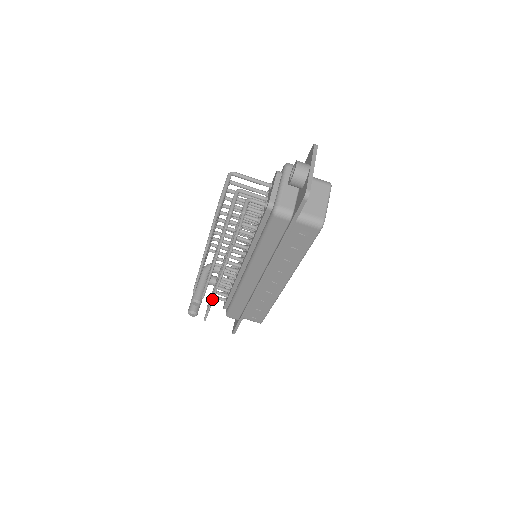
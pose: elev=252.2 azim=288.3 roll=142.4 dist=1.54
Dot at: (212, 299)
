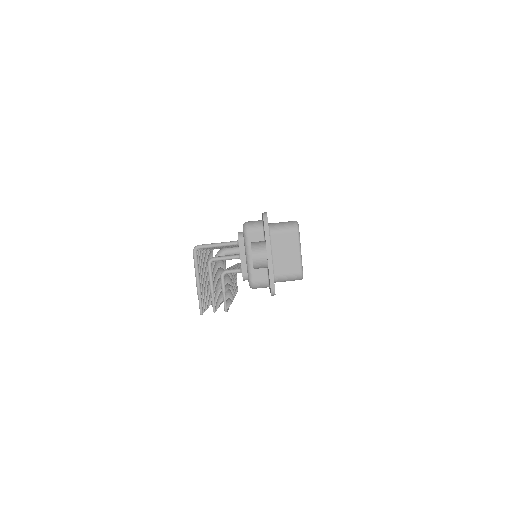
Dot at: occluded
